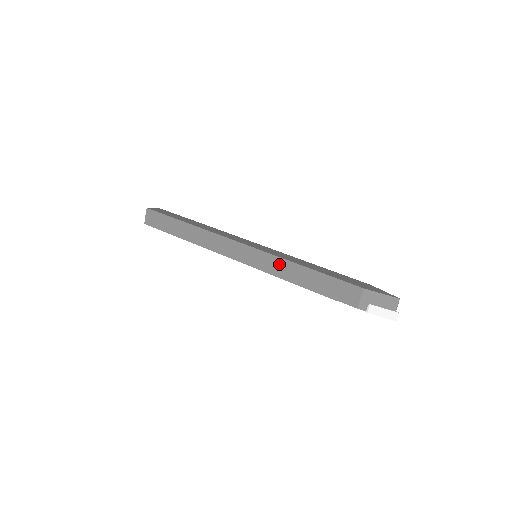
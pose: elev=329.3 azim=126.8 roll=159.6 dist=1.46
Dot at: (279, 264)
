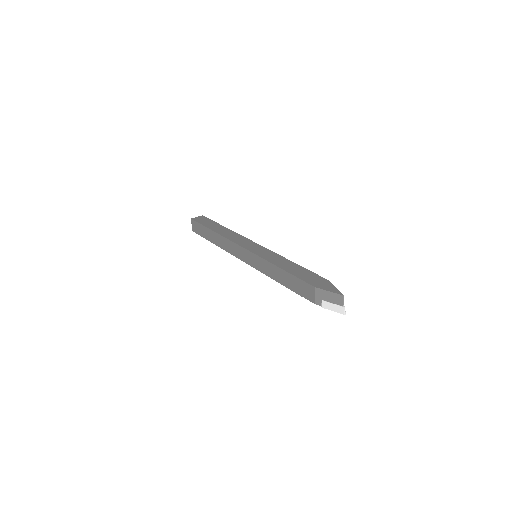
Dot at: (265, 265)
